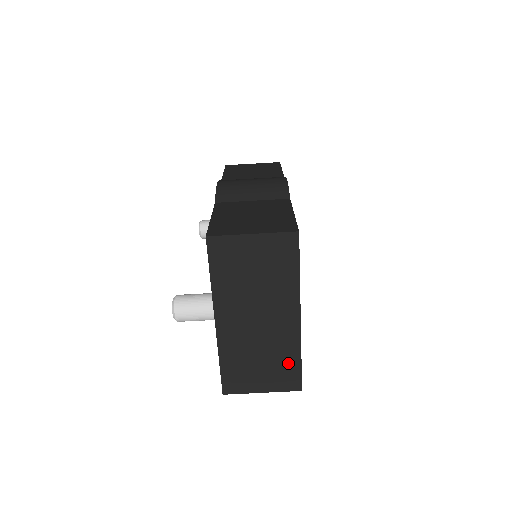
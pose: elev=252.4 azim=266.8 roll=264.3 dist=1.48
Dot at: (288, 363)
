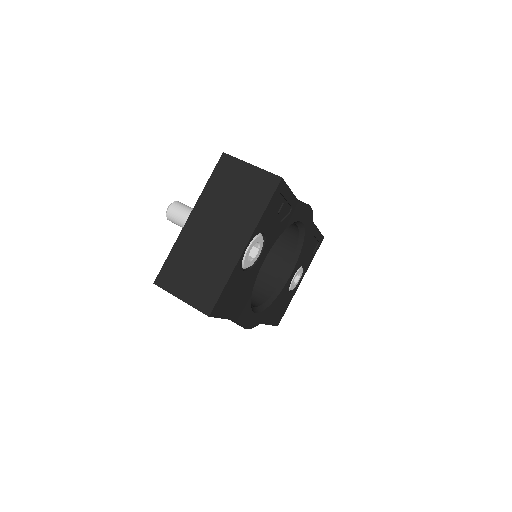
Dot at: (214, 283)
